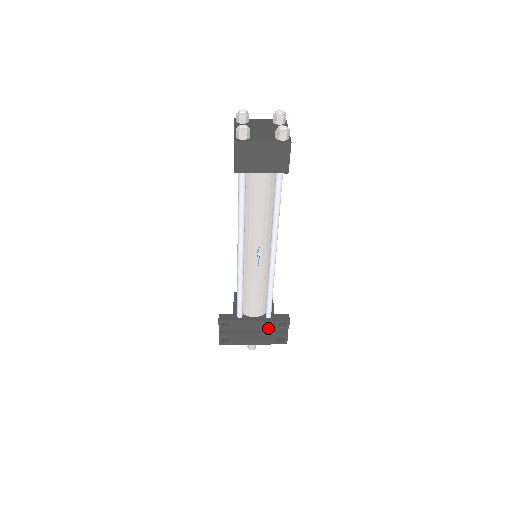
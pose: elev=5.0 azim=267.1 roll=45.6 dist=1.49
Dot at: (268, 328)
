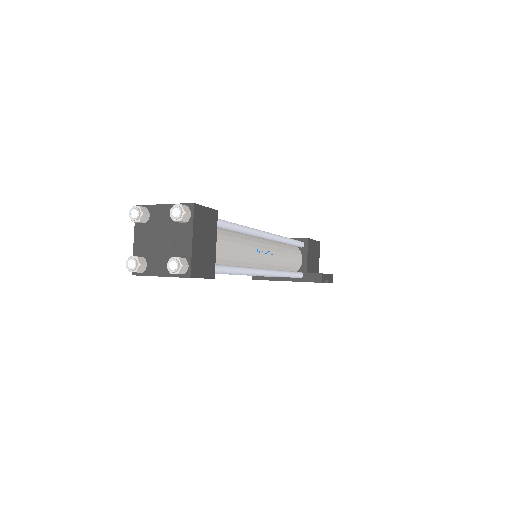
Dot at: occluded
